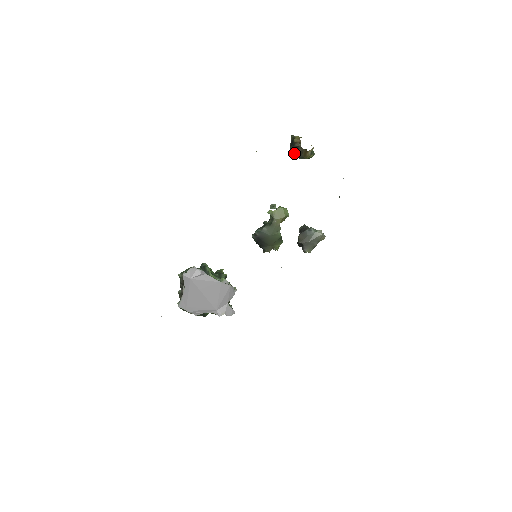
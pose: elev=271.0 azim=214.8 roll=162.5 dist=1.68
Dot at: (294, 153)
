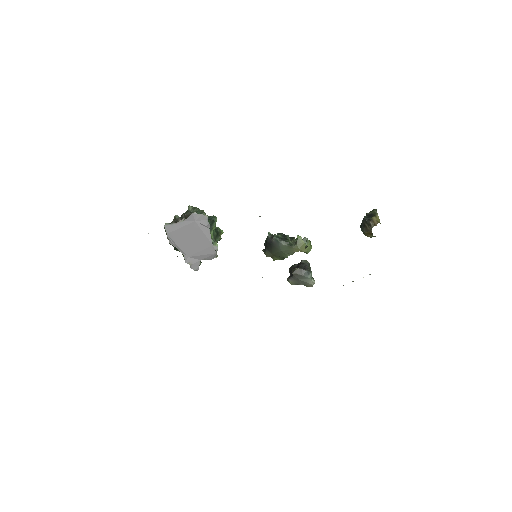
Dot at: (362, 223)
